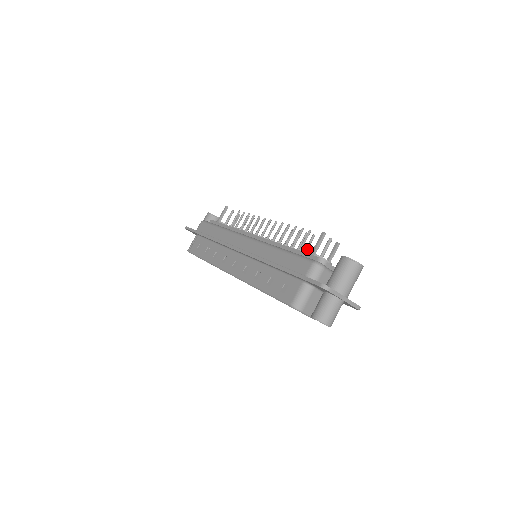
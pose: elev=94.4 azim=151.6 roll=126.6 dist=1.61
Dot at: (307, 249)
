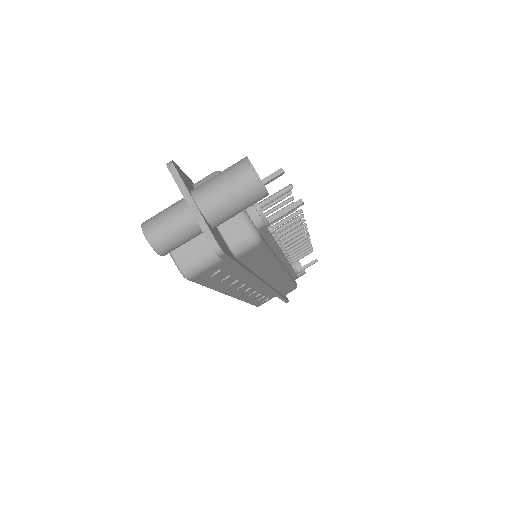
Dot at: (280, 223)
